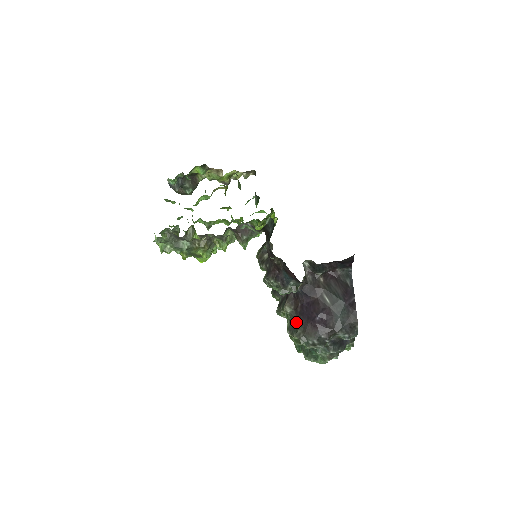
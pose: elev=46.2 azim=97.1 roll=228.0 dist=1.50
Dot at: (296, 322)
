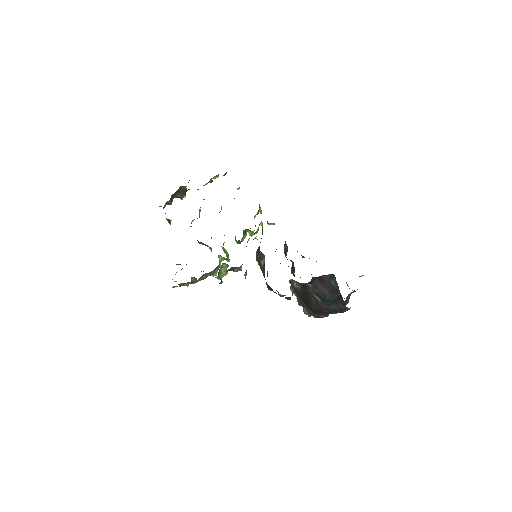
Dot at: (301, 302)
